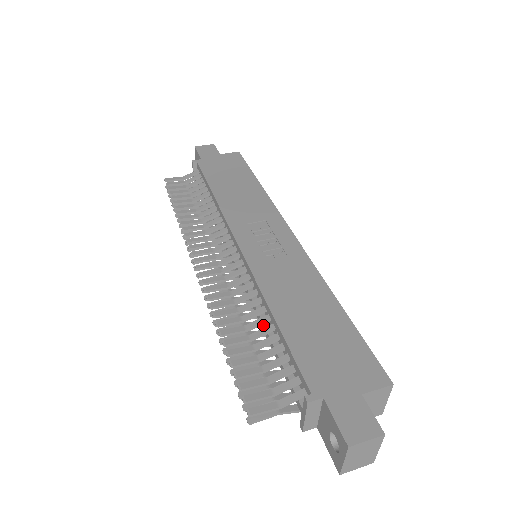
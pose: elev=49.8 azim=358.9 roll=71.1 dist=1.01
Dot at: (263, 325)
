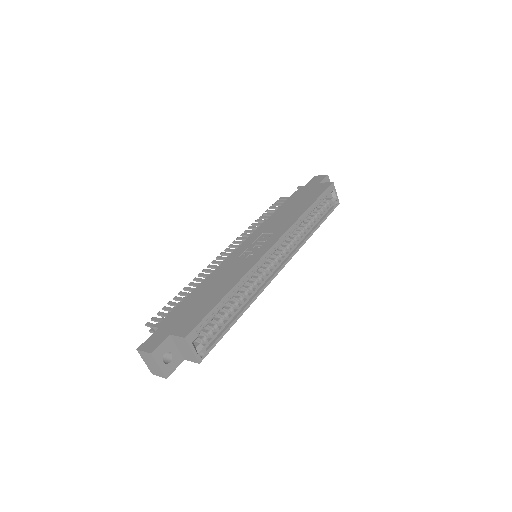
Dot at: occluded
